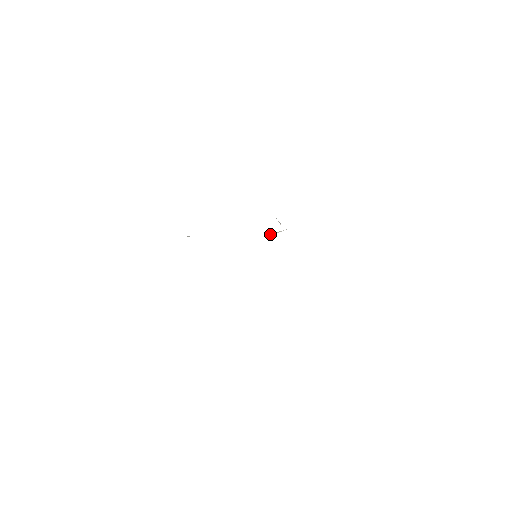
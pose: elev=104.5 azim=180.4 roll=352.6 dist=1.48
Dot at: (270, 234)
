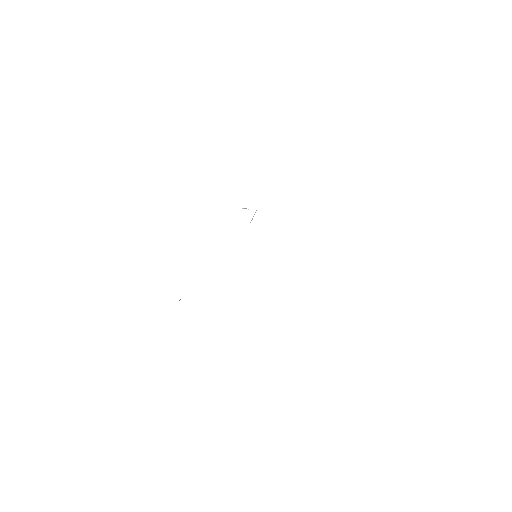
Dot at: occluded
